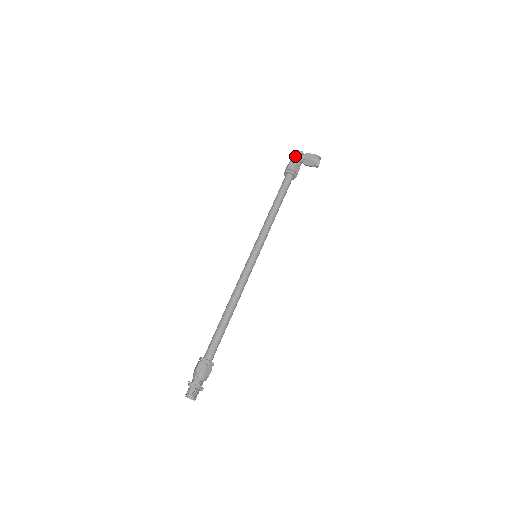
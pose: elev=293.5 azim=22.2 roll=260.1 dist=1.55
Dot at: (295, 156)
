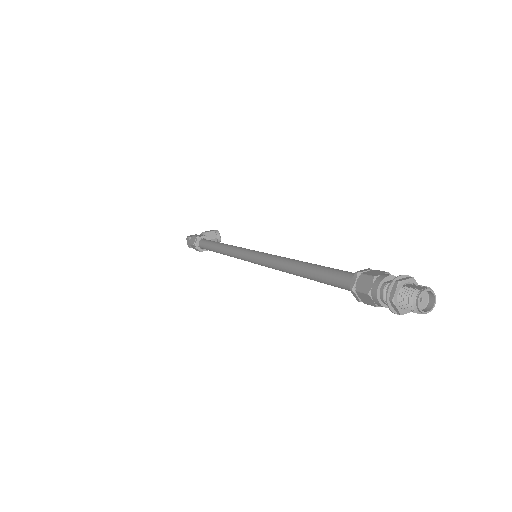
Dot at: (192, 236)
